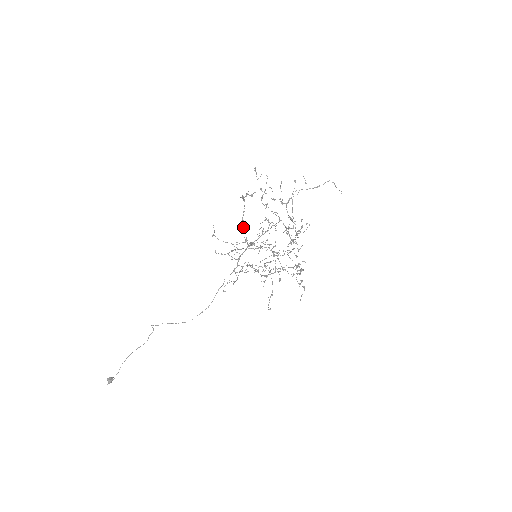
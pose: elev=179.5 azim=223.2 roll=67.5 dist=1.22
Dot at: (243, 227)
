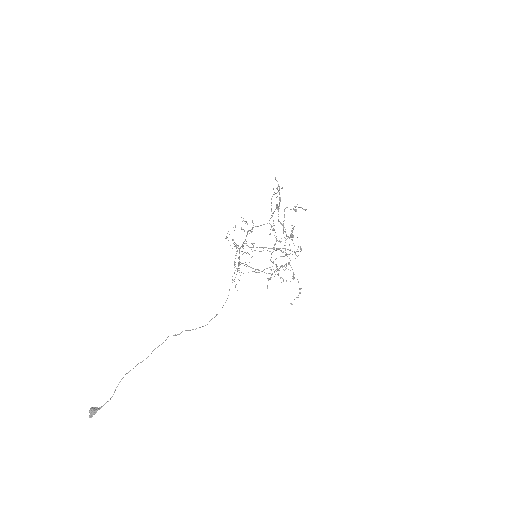
Dot at: occluded
